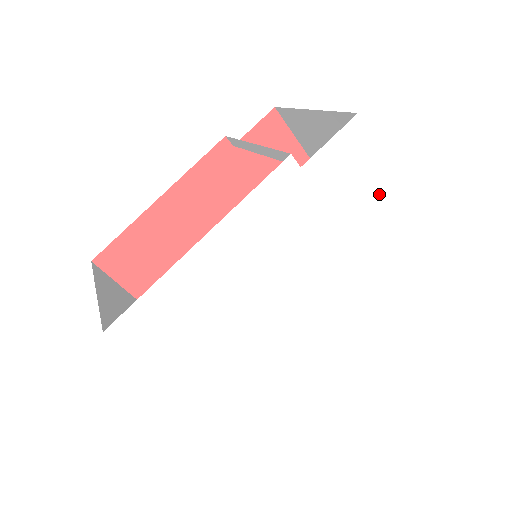
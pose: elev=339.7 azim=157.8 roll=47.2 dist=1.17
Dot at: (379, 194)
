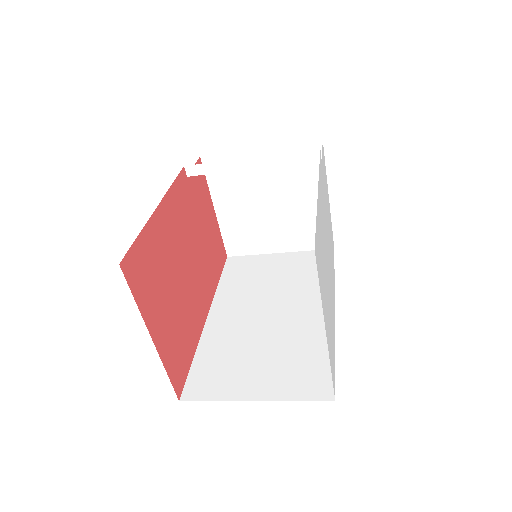
Dot at: (328, 199)
